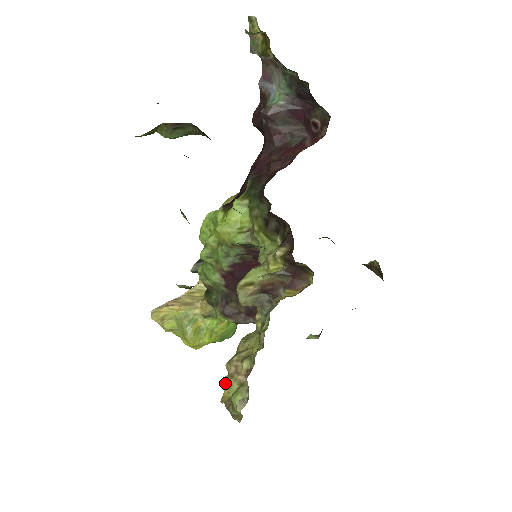
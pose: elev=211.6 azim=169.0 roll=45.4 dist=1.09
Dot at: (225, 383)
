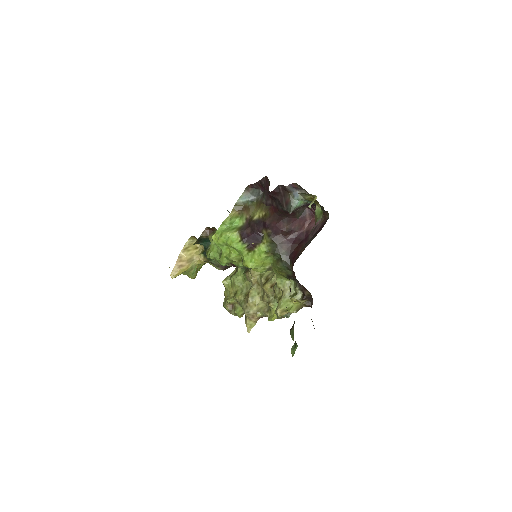
Dot at: (226, 302)
